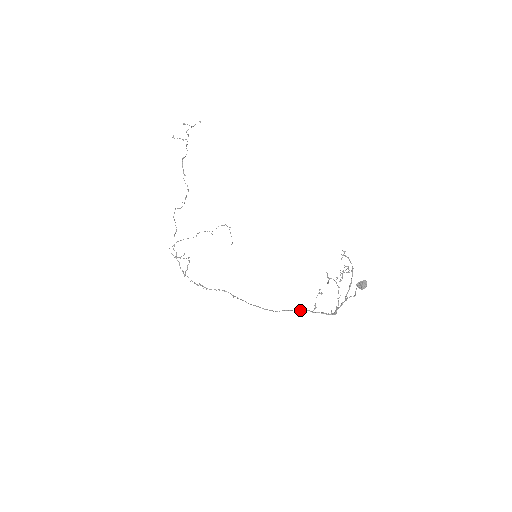
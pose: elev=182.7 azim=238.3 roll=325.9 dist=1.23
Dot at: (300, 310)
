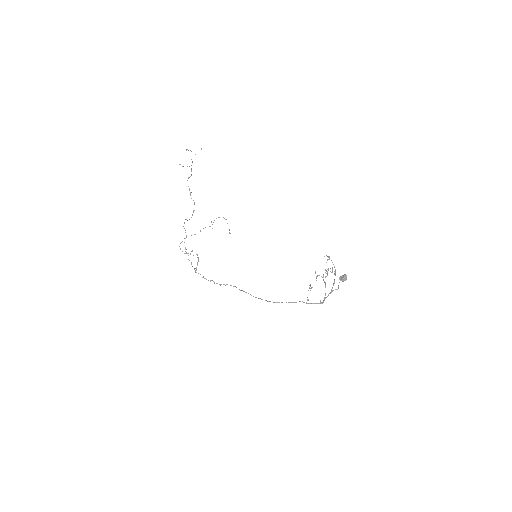
Dot at: (296, 302)
